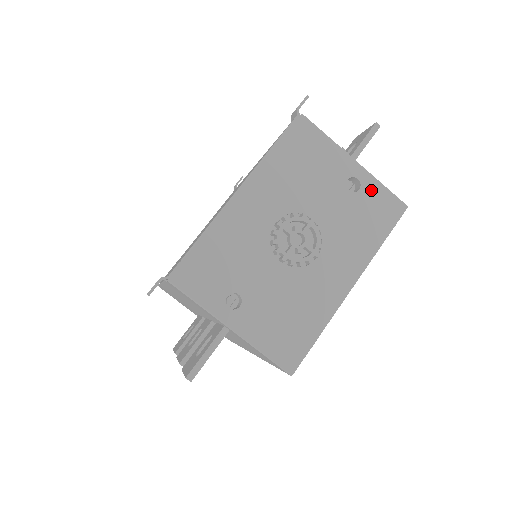
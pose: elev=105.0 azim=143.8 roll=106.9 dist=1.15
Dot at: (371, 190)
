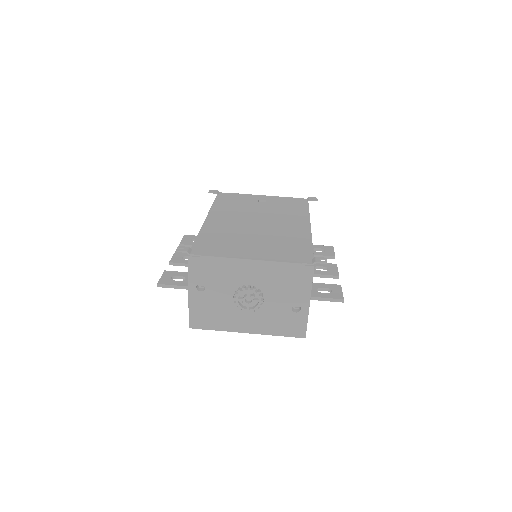
Dot at: (300, 318)
